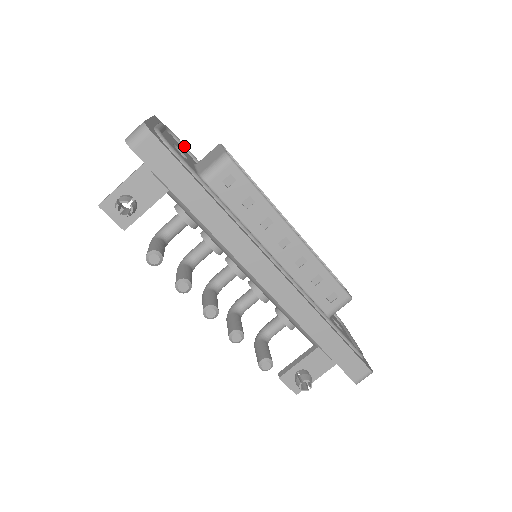
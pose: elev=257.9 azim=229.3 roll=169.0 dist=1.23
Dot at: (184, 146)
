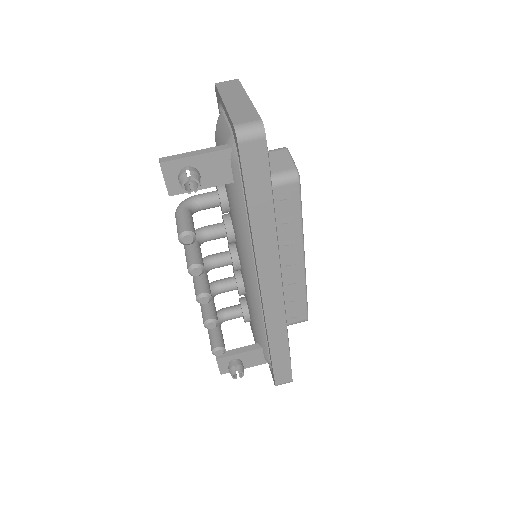
Dot at: occluded
